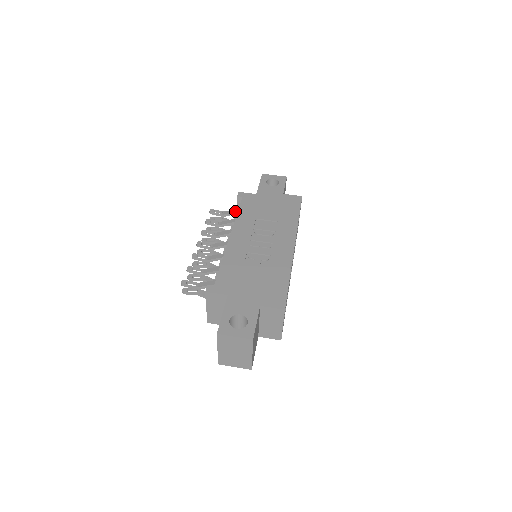
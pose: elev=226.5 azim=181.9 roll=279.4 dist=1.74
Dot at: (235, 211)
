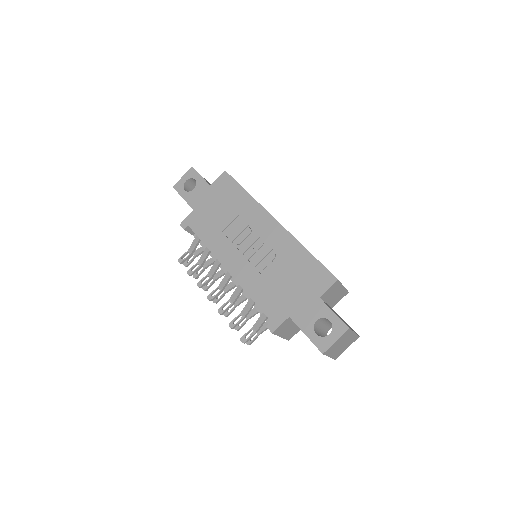
Dot at: (197, 241)
